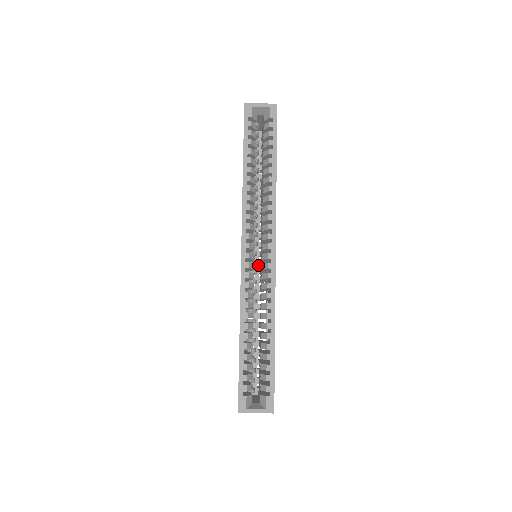
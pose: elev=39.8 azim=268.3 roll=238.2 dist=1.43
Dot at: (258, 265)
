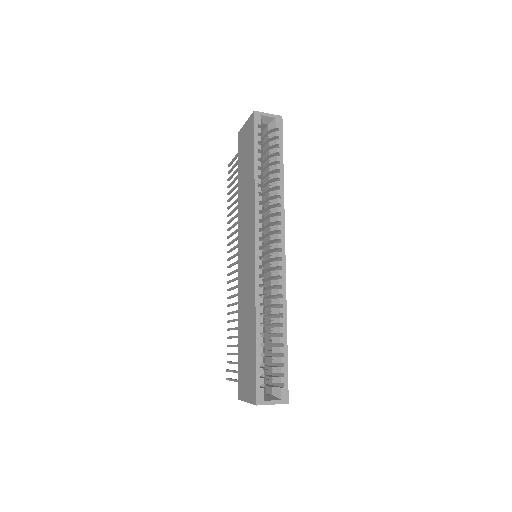
Dot at: occluded
